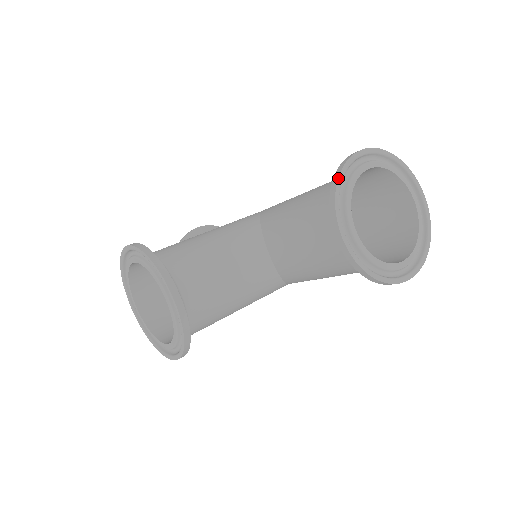
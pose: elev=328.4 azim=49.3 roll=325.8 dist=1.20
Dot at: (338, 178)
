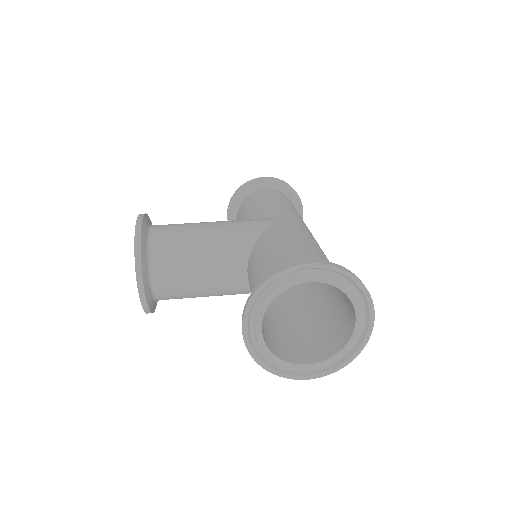
Dot at: (263, 284)
